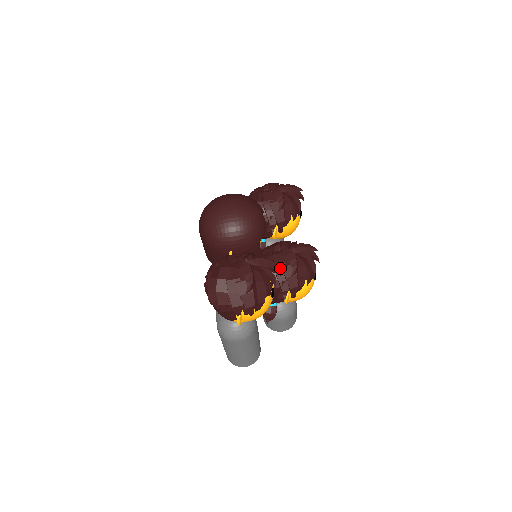
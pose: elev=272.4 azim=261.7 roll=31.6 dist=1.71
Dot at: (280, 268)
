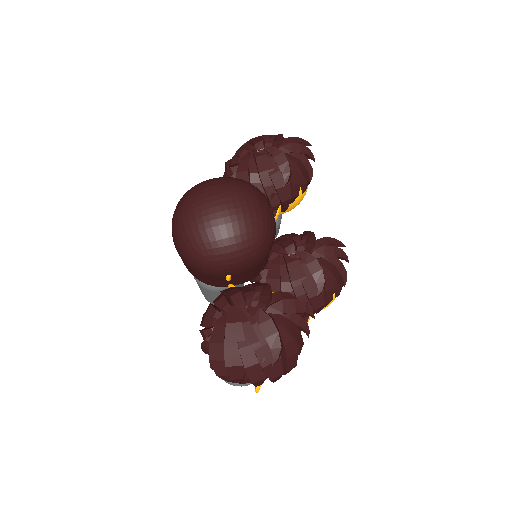
Dot at: (300, 285)
